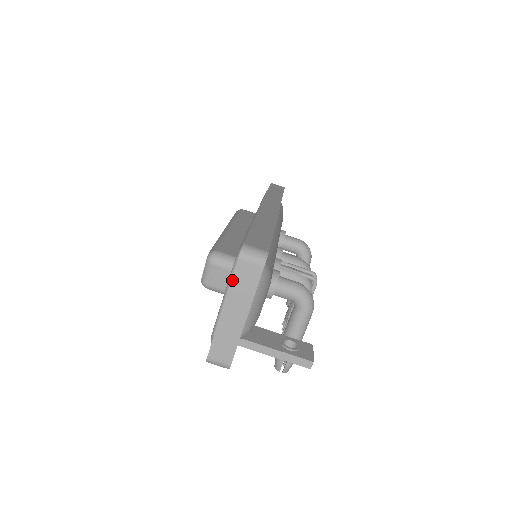
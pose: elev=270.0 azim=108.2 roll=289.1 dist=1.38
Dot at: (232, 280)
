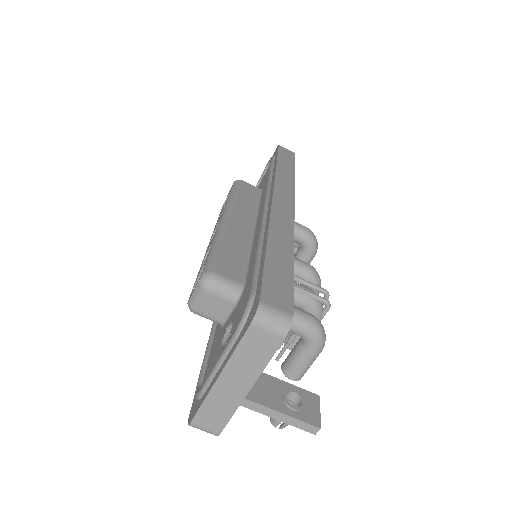
Dot at: (237, 347)
